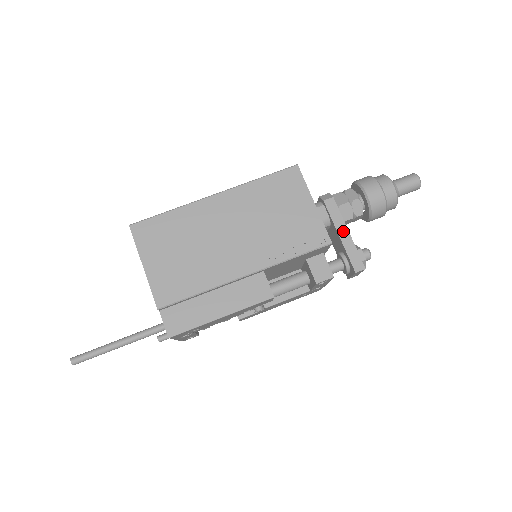
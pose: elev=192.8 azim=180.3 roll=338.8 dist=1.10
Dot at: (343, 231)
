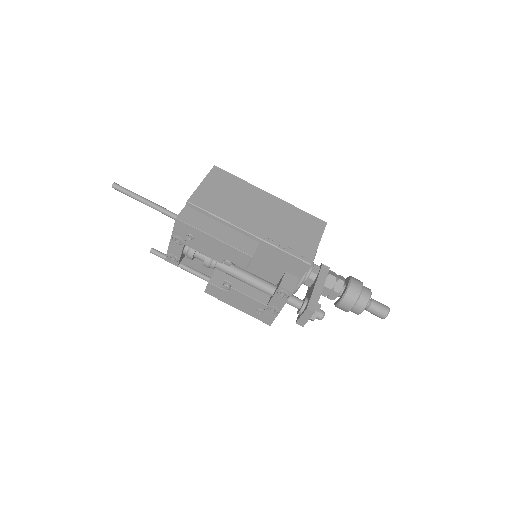
Dot at: (320, 285)
